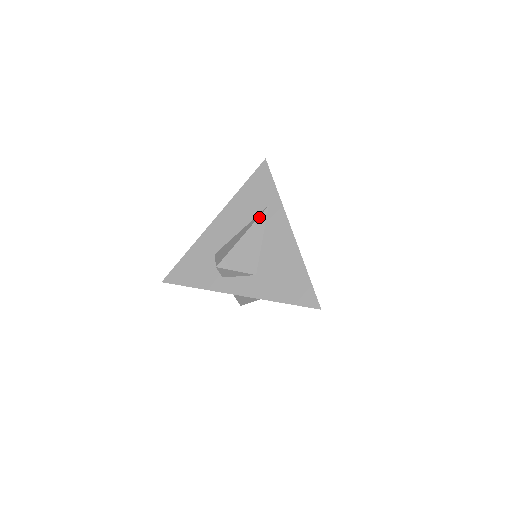
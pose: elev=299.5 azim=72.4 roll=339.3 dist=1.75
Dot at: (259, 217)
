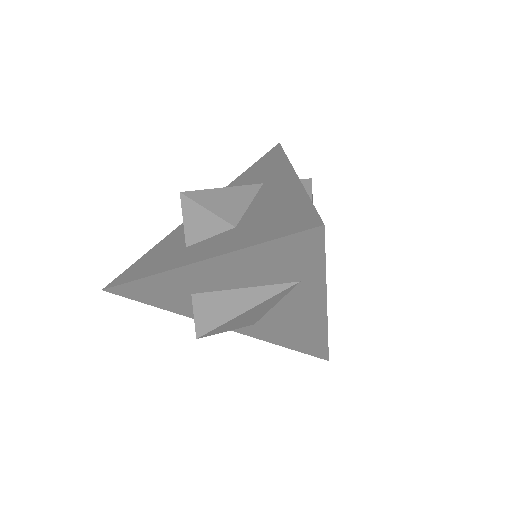
Dot at: (278, 294)
